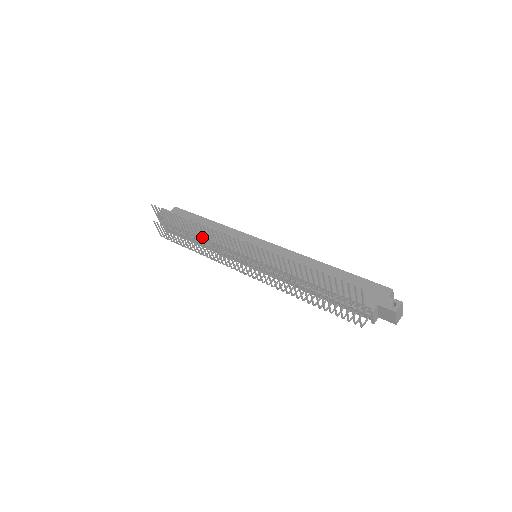
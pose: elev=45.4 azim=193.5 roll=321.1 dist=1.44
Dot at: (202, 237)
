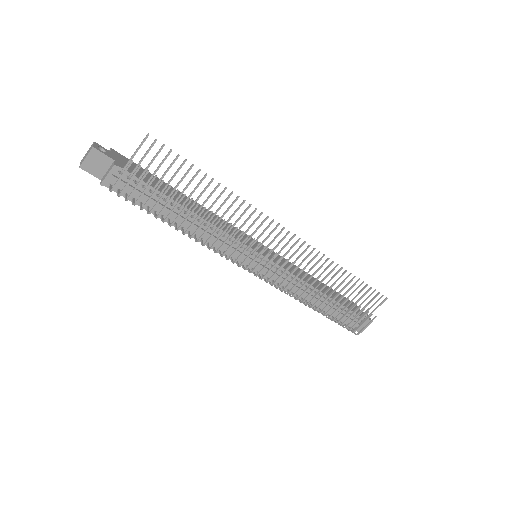
Dot at: (214, 215)
